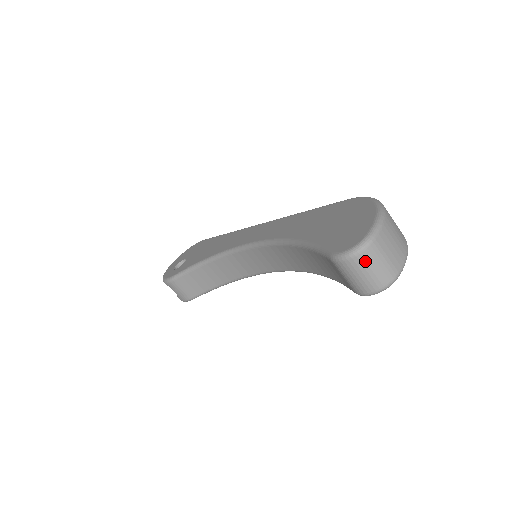
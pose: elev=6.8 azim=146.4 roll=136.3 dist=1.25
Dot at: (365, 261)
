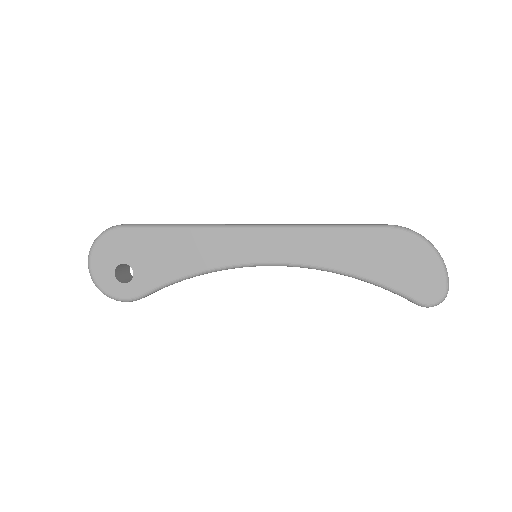
Dot at: occluded
